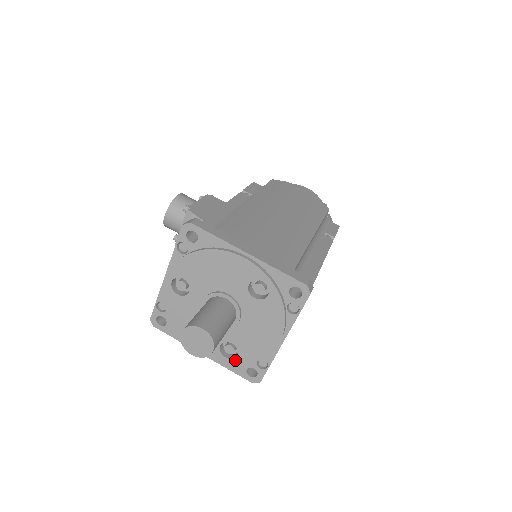
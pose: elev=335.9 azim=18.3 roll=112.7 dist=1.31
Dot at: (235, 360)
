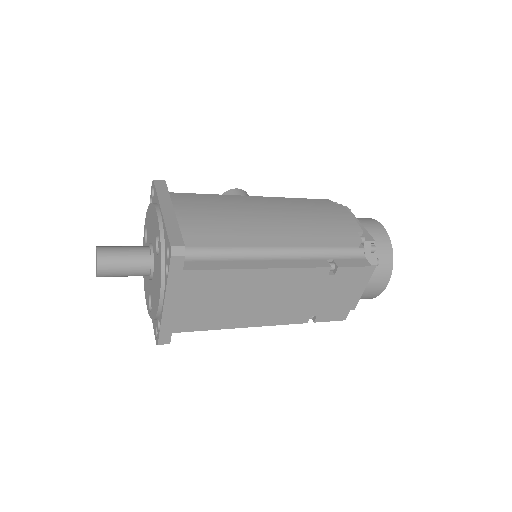
Dot at: (151, 314)
